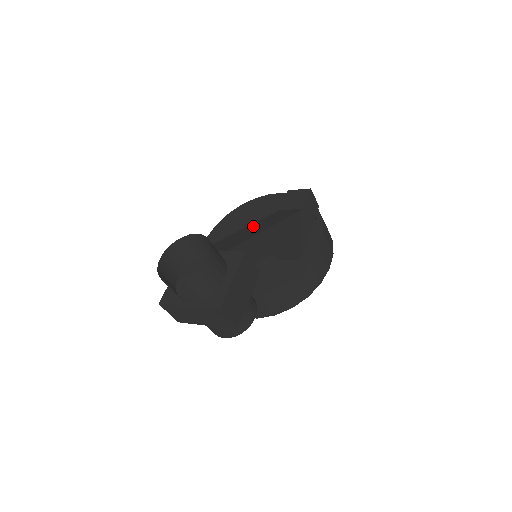
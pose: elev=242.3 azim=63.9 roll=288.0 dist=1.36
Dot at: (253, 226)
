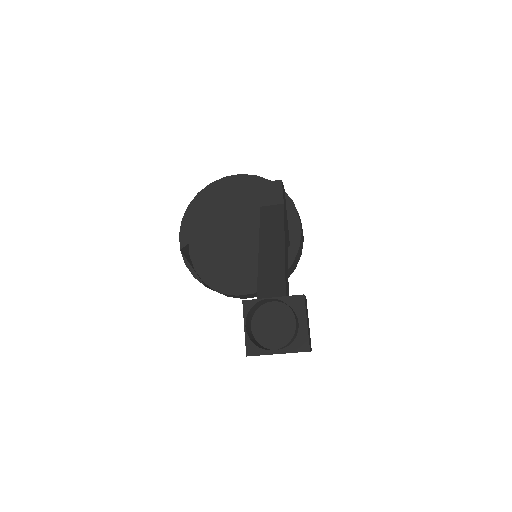
Dot at: (265, 245)
